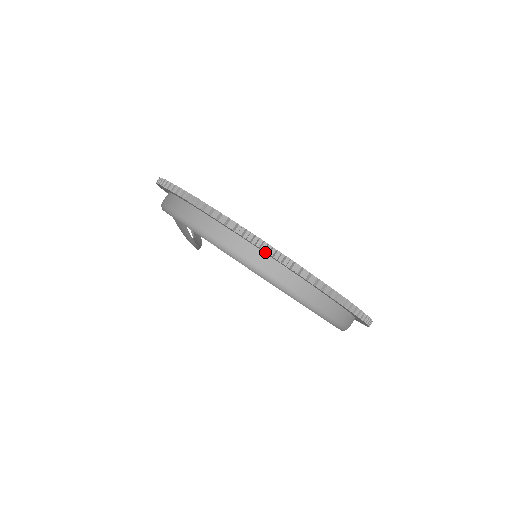
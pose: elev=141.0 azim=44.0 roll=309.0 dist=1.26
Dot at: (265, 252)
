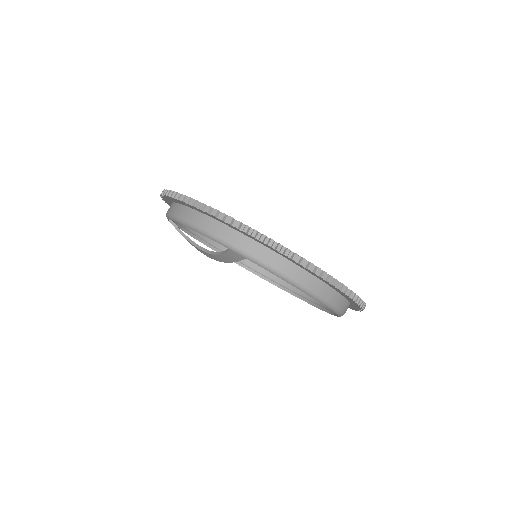
Dot at: (336, 288)
